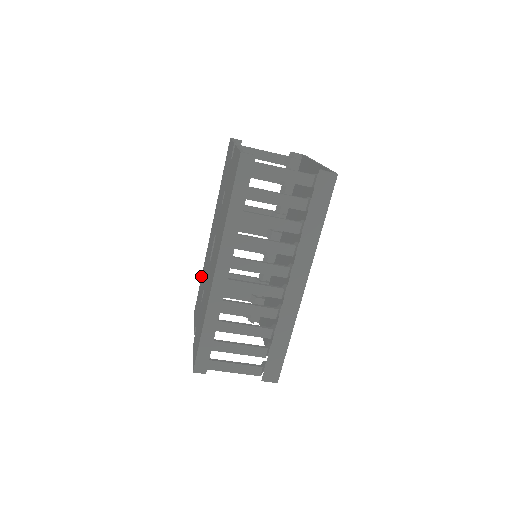
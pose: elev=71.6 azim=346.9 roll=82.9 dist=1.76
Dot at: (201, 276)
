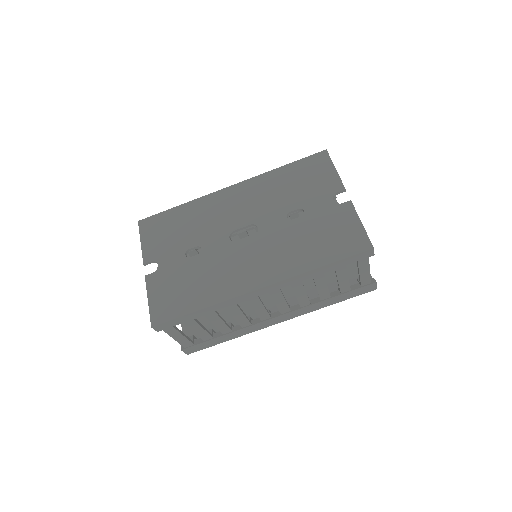
Dot at: (179, 205)
